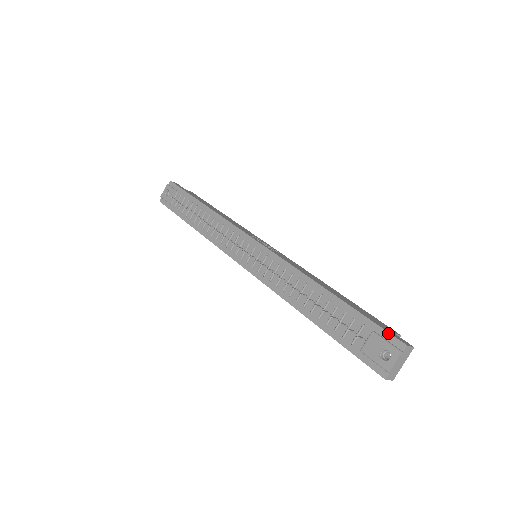
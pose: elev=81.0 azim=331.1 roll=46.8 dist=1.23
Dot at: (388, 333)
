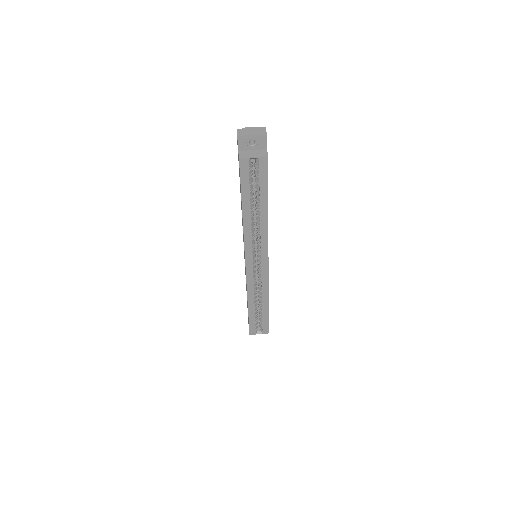
Dot at: occluded
